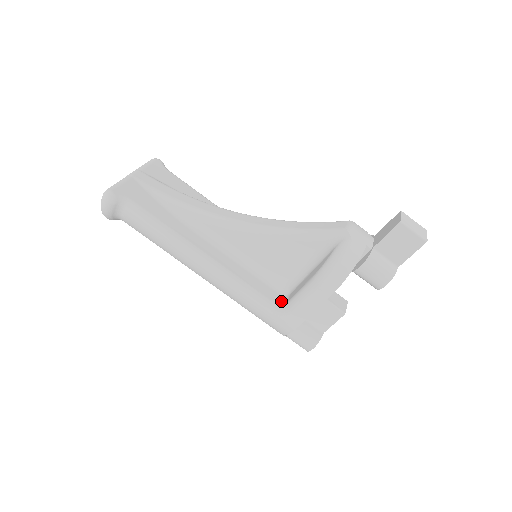
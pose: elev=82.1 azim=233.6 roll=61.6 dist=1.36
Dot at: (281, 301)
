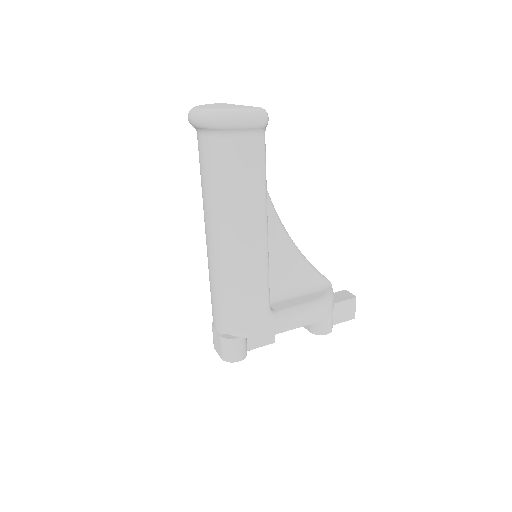
Dot at: occluded
